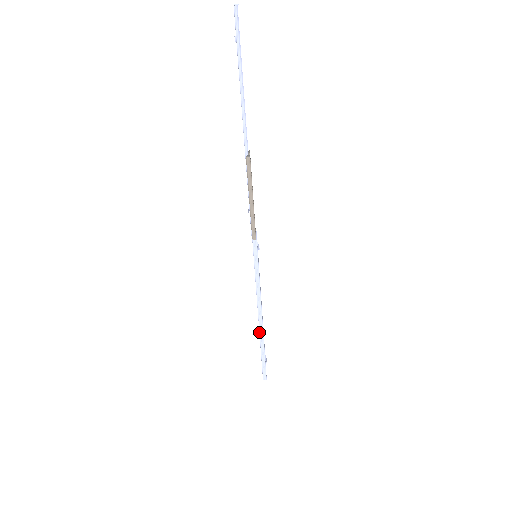
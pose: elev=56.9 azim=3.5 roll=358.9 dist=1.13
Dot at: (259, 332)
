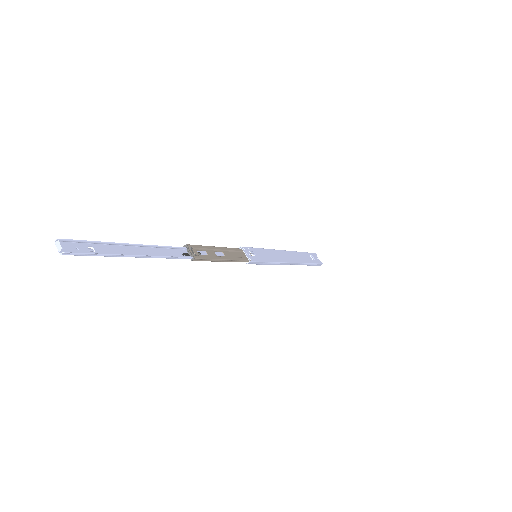
Dot at: occluded
